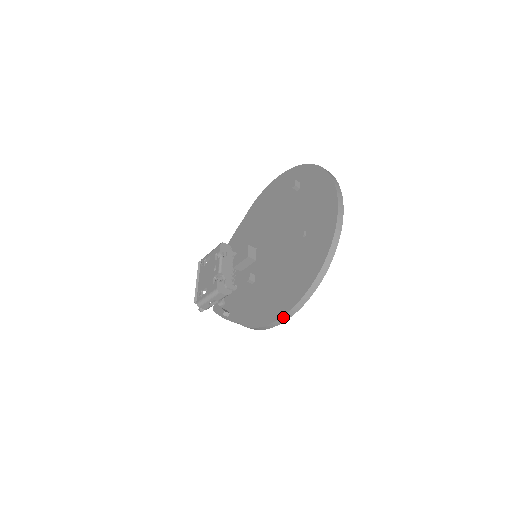
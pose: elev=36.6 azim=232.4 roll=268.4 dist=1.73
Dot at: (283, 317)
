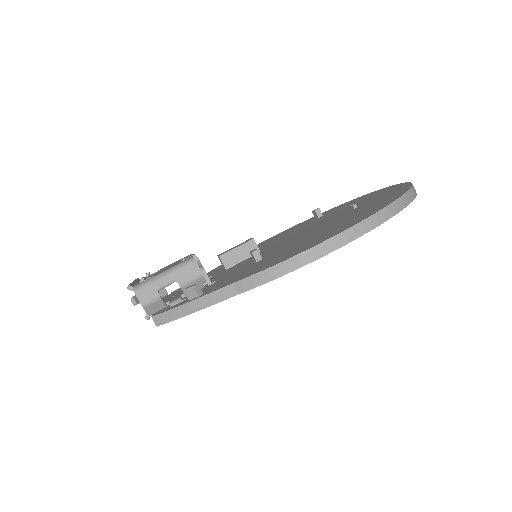
Dot at: (351, 230)
